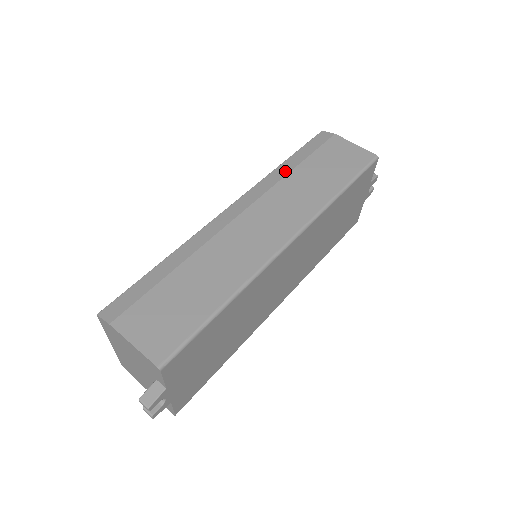
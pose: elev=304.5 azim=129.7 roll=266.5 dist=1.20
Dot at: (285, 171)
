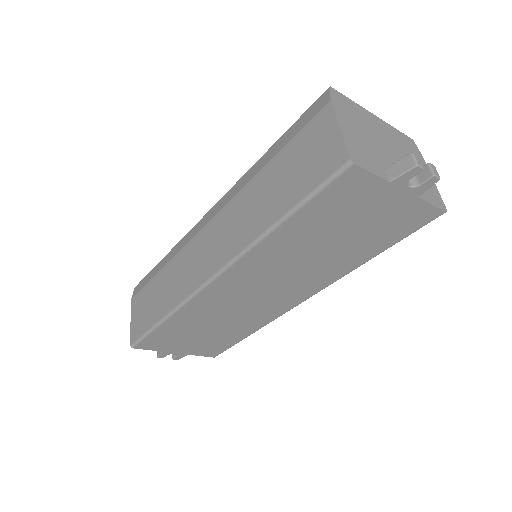
Dot at: (254, 172)
